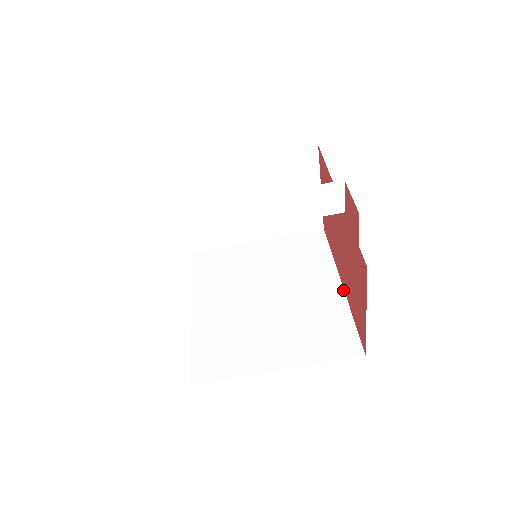
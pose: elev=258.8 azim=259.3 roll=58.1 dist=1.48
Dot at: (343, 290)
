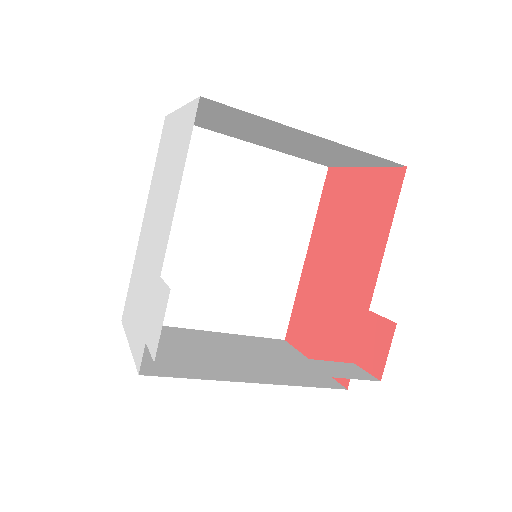
Dot at: (303, 265)
